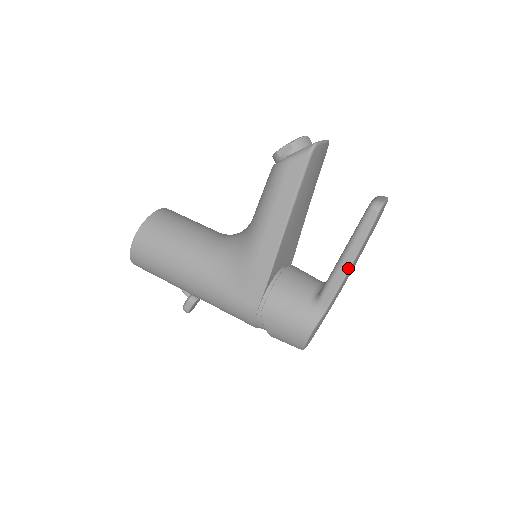
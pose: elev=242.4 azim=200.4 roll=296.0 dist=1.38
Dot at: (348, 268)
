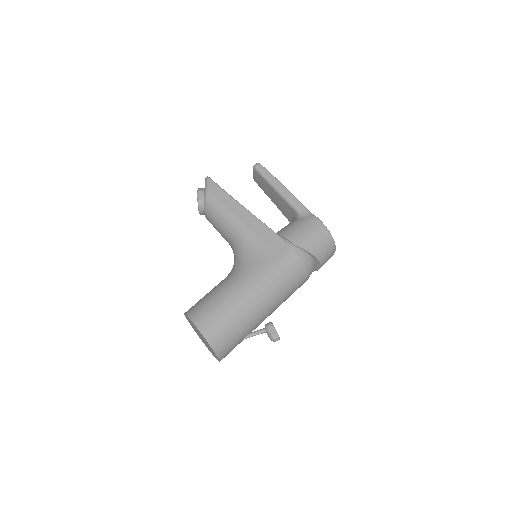
Dot at: (286, 189)
